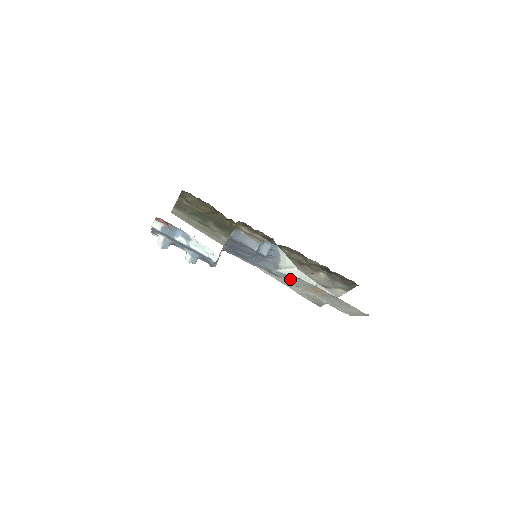
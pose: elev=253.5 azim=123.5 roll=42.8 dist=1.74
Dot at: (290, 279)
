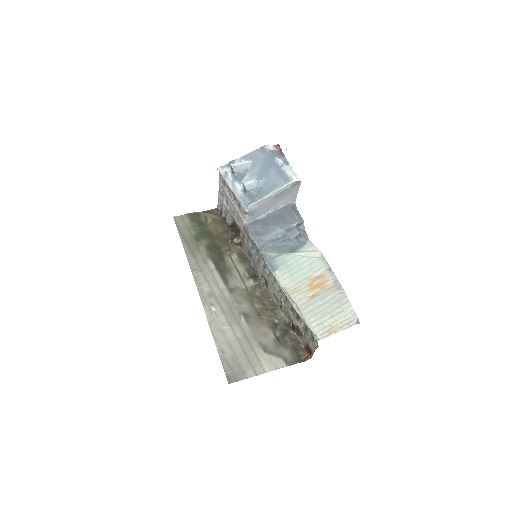
Dot at: (292, 270)
